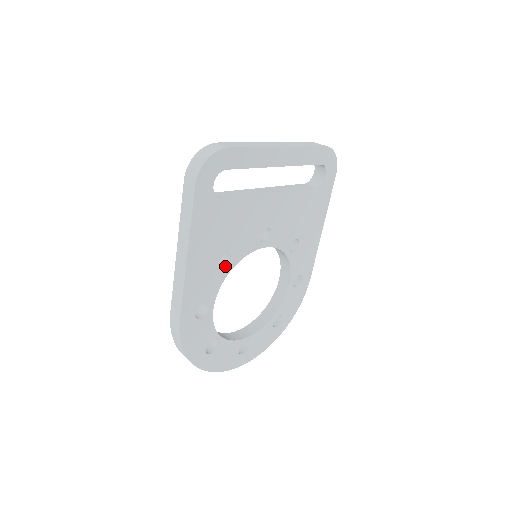
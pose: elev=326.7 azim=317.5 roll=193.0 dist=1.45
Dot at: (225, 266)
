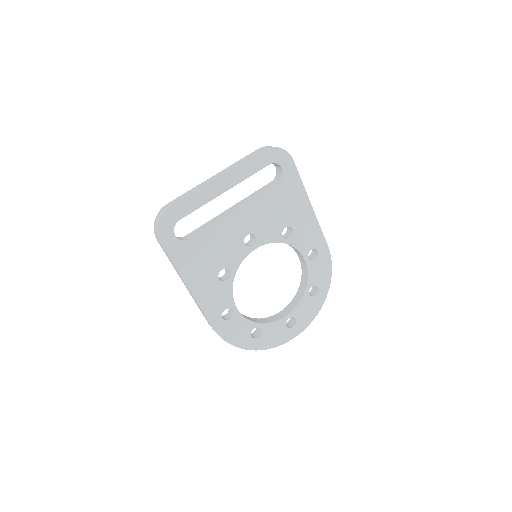
Dot at: (228, 277)
